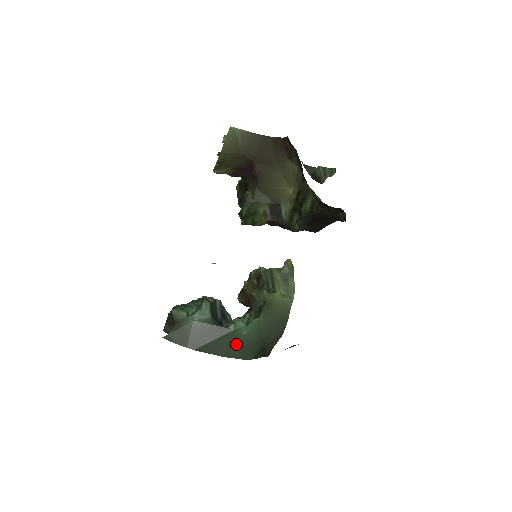
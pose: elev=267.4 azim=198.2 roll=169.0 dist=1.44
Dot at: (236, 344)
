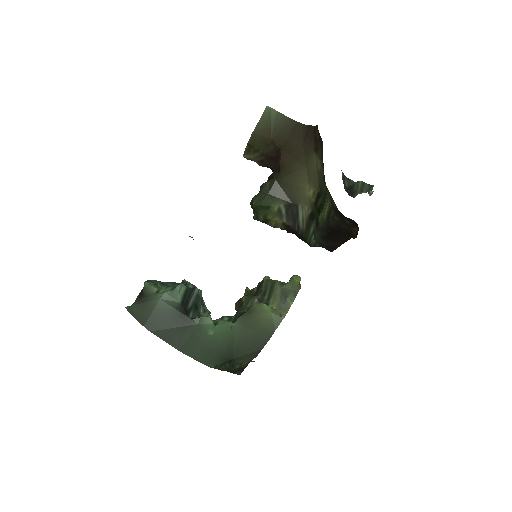
Dot at: (198, 342)
